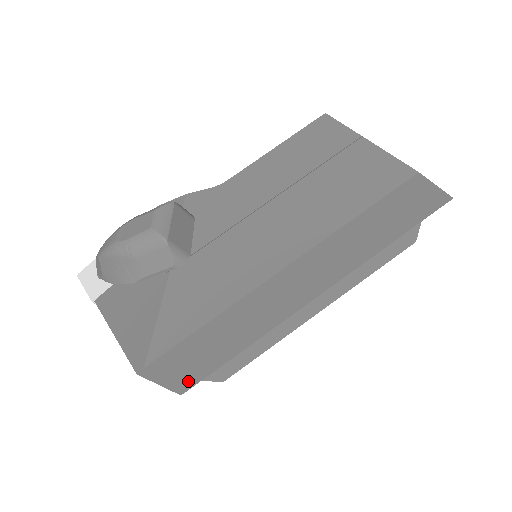
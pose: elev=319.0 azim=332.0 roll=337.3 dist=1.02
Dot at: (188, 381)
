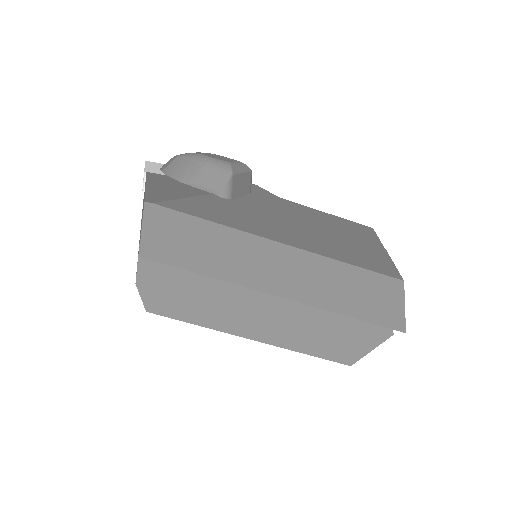
Dot at: (155, 251)
